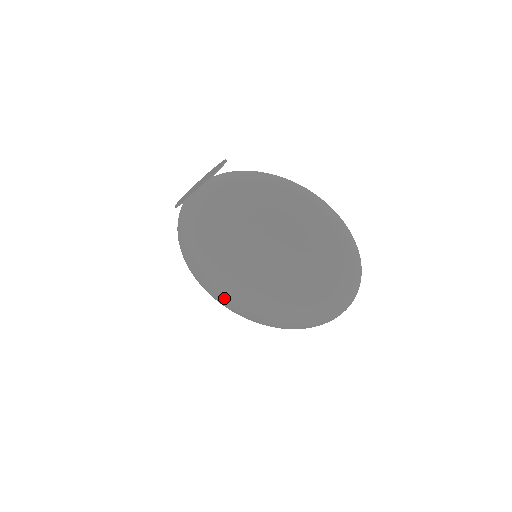
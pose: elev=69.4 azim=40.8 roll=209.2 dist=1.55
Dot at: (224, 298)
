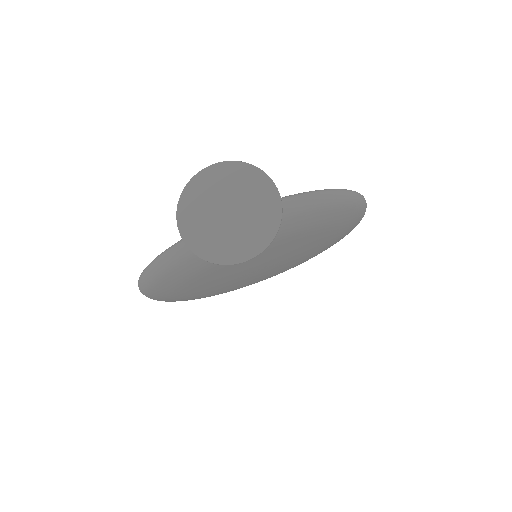
Dot at: (185, 299)
